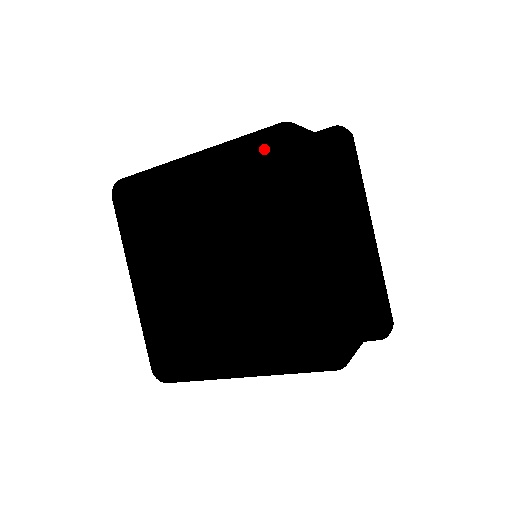
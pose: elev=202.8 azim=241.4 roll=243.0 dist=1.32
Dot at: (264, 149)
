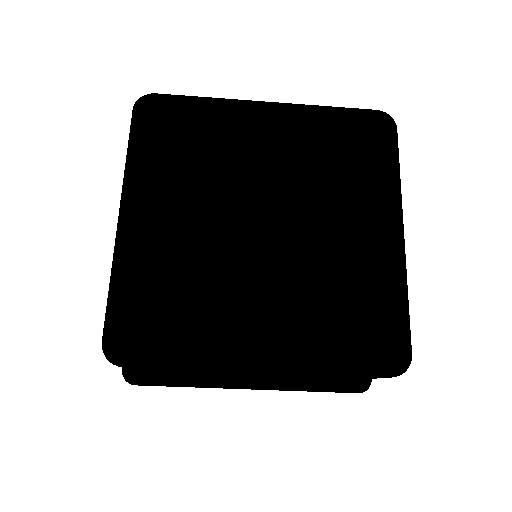
Dot at: (353, 125)
